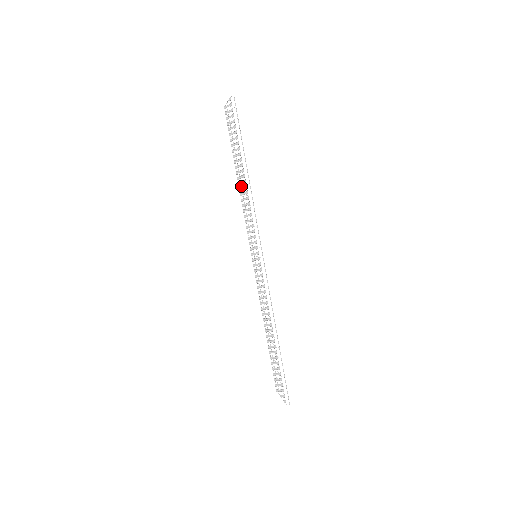
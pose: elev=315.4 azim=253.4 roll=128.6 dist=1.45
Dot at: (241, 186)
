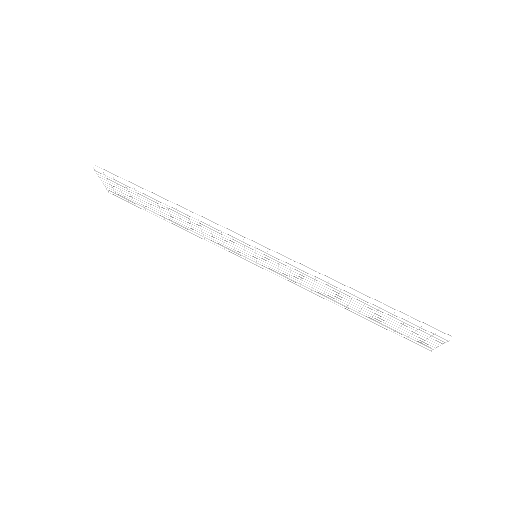
Dot at: (182, 224)
